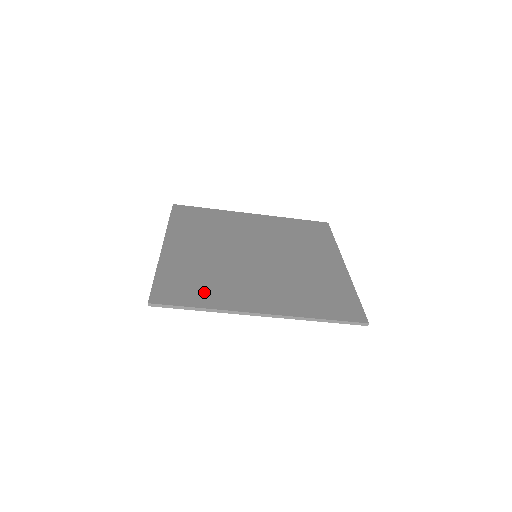
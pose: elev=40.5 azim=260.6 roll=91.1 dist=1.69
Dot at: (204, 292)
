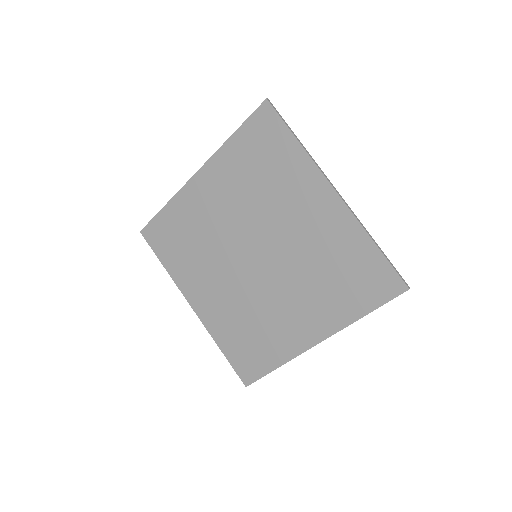
Dot at: (281, 159)
